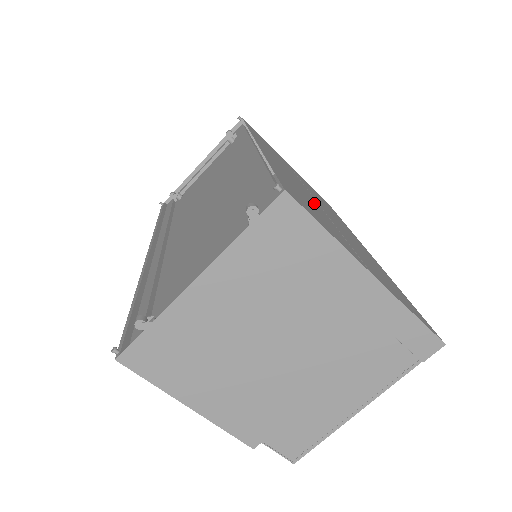
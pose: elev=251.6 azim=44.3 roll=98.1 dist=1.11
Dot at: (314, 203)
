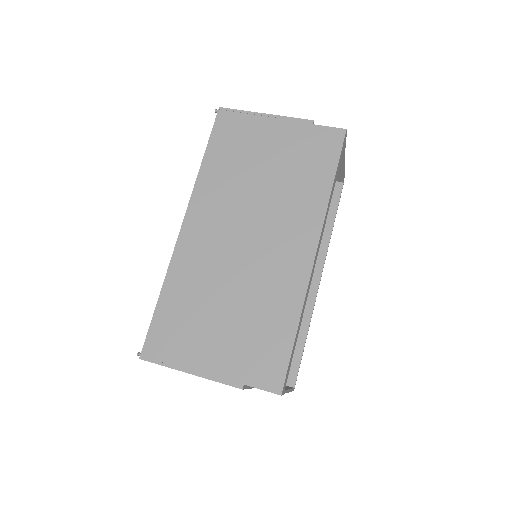
Dot at: (216, 279)
